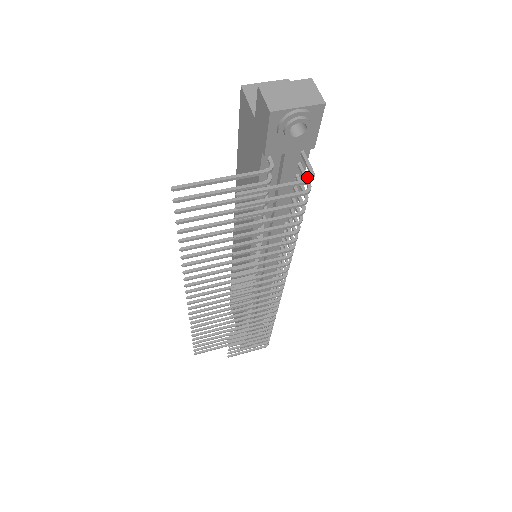
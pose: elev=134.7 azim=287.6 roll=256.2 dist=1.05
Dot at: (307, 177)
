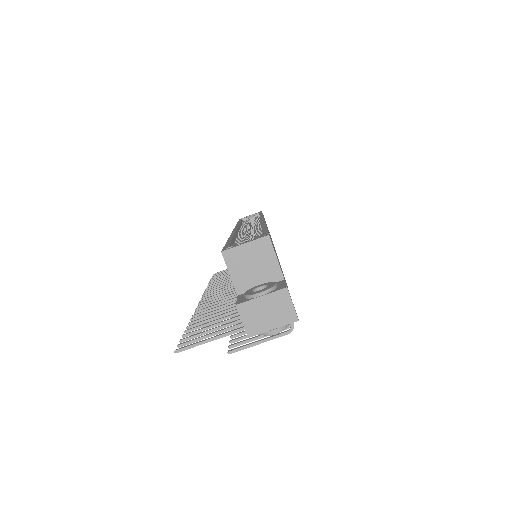
Dot at: occluded
